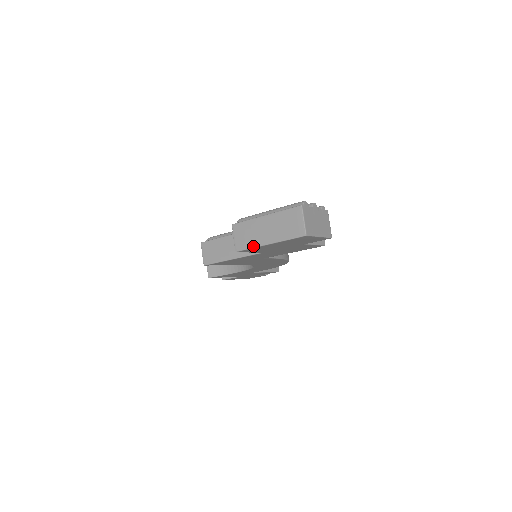
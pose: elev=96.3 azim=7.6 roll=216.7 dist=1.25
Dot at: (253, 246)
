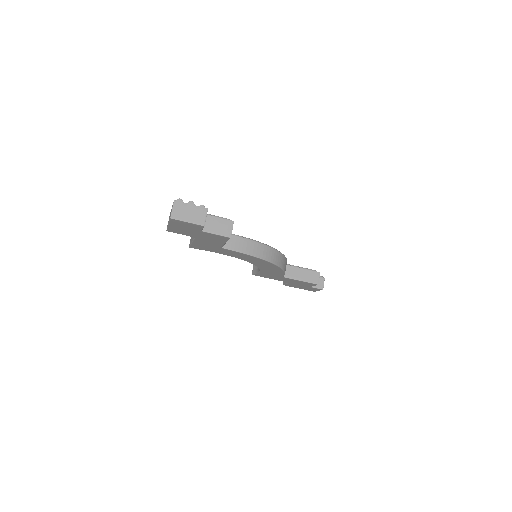
Dot at: (167, 227)
